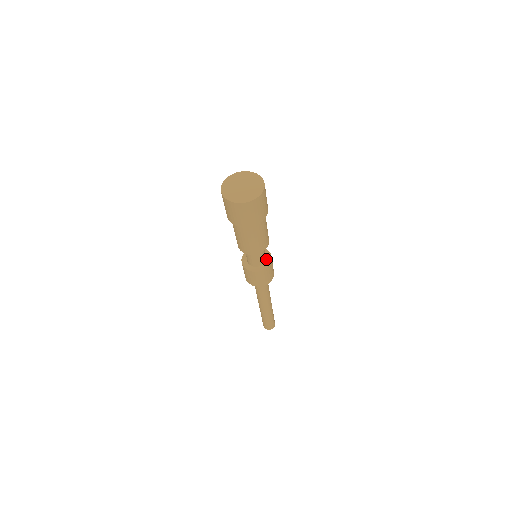
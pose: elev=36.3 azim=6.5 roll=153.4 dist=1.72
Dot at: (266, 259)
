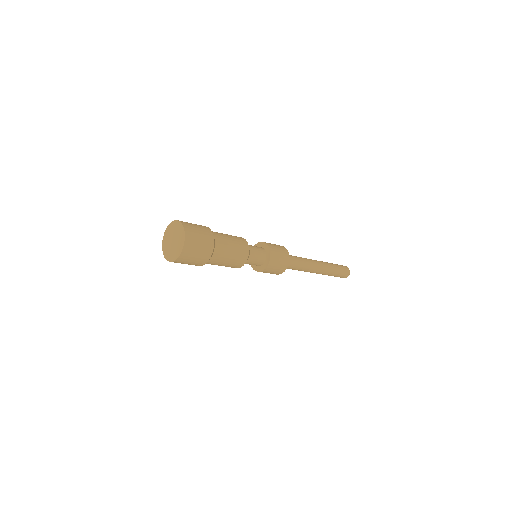
Dot at: (266, 253)
